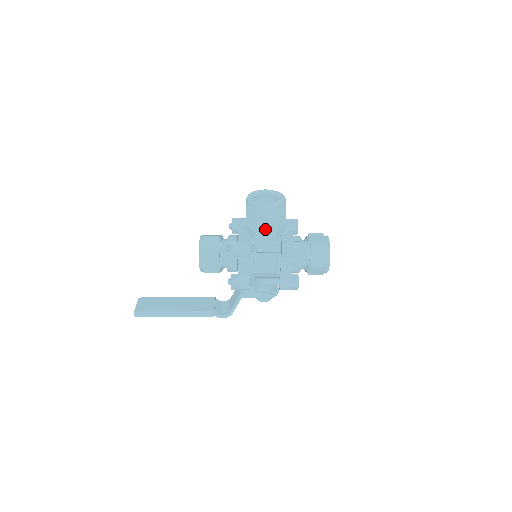
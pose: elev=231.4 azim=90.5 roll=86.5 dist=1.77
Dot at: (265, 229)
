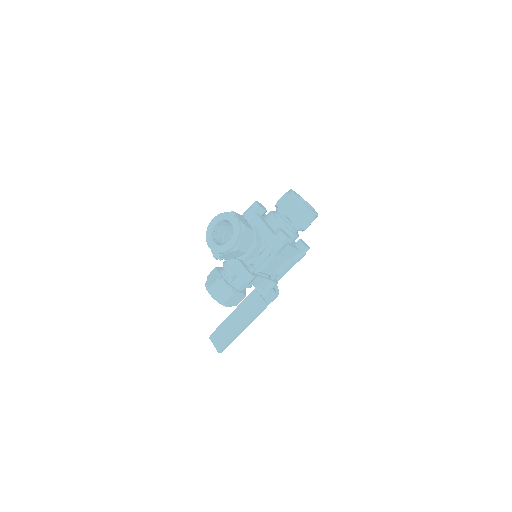
Dot at: occluded
